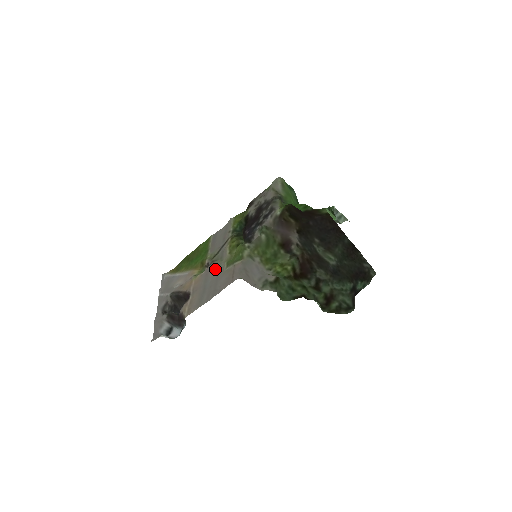
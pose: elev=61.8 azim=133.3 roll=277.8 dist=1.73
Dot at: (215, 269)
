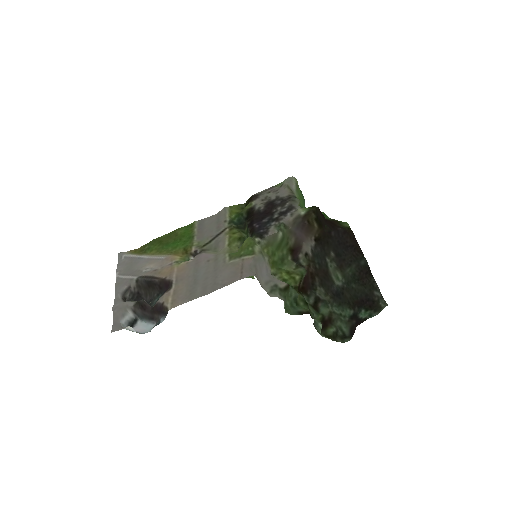
Dot at: (210, 259)
